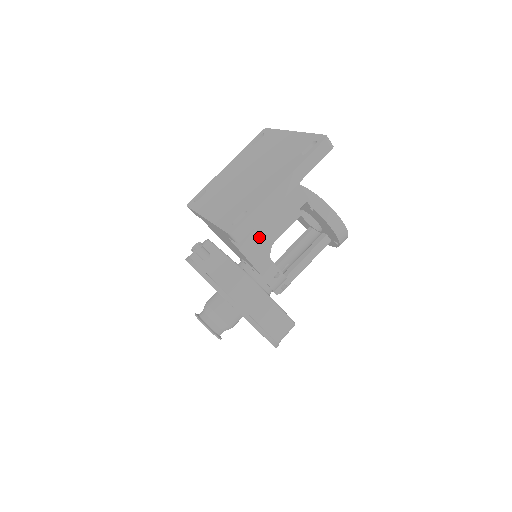
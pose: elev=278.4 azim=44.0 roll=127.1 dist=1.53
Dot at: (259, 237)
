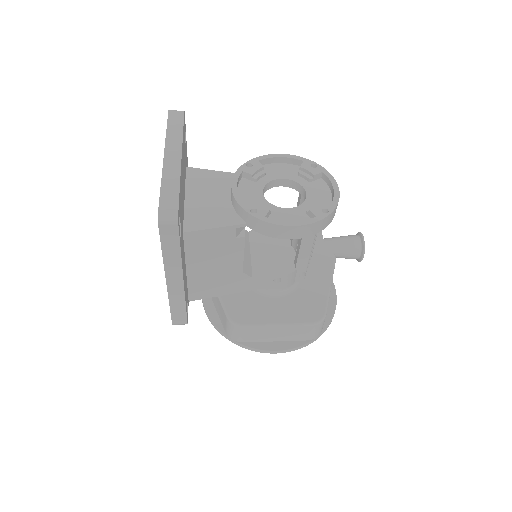
Dot at: (220, 280)
